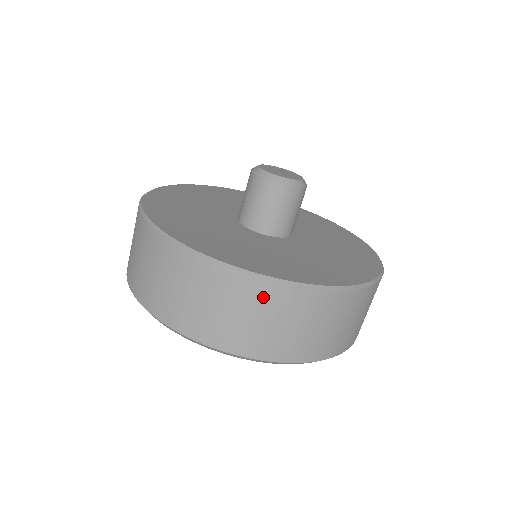
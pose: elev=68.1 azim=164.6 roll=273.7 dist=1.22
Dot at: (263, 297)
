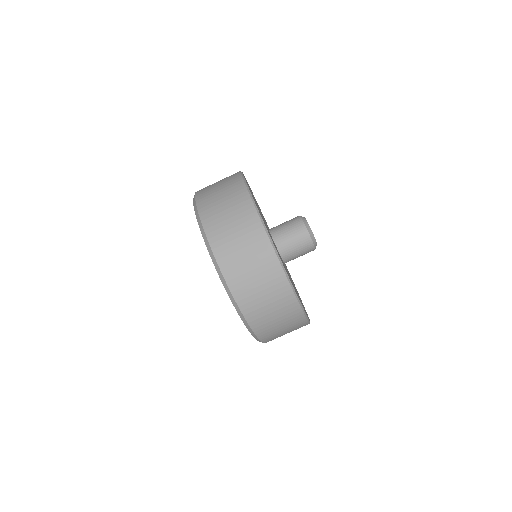
Dot at: (286, 302)
